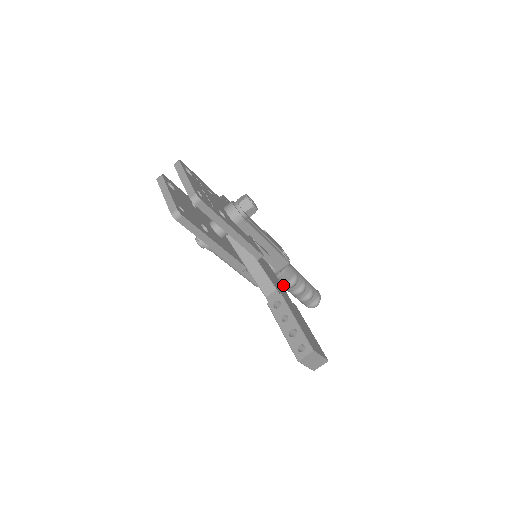
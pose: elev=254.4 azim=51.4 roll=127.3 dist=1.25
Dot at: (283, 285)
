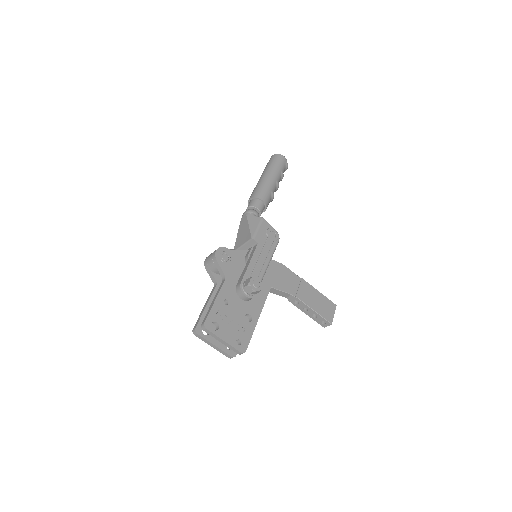
Dot at: occluded
